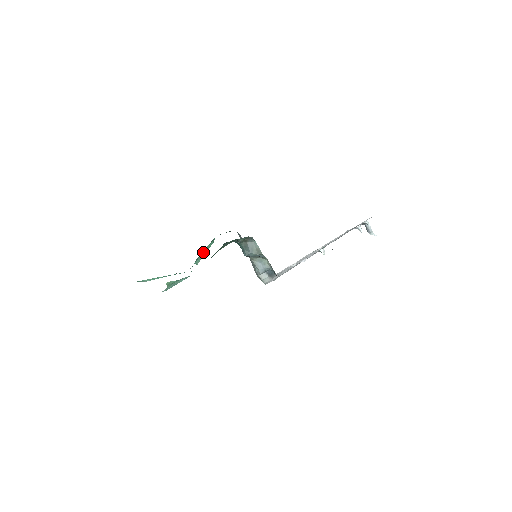
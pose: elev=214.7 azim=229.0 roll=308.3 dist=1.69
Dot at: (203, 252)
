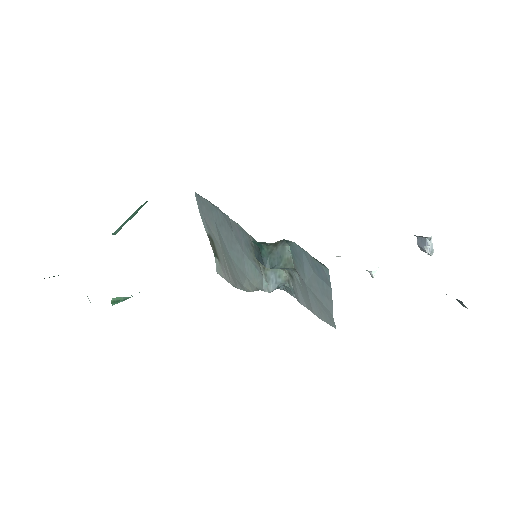
Dot at: occluded
